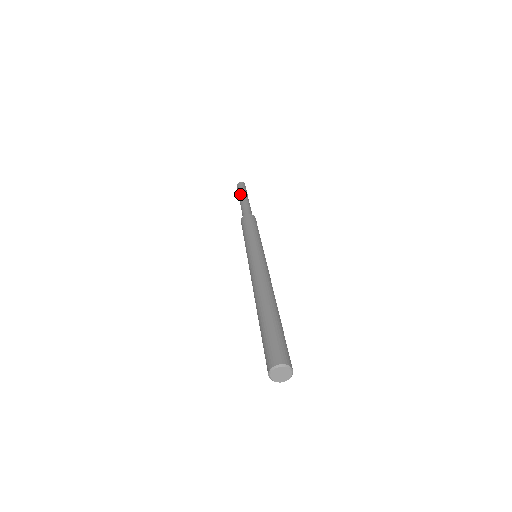
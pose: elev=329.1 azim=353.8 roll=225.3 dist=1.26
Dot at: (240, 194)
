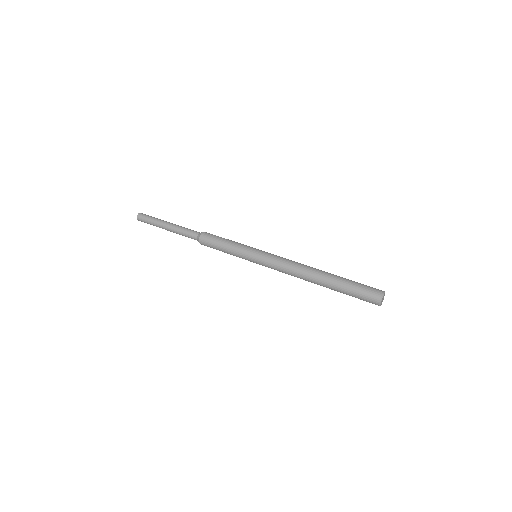
Dot at: (160, 222)
